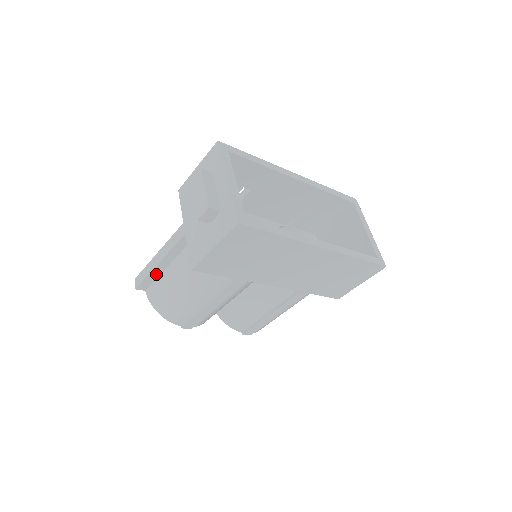
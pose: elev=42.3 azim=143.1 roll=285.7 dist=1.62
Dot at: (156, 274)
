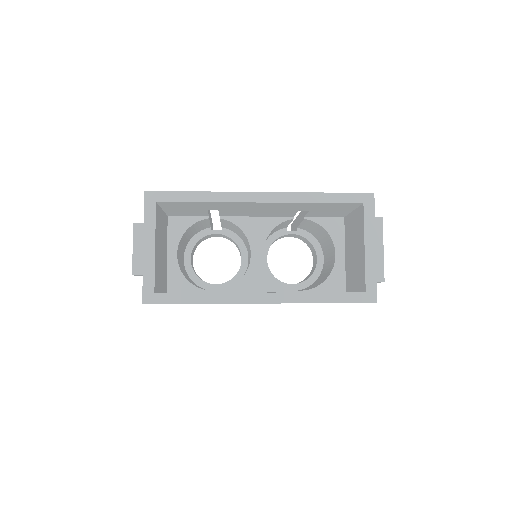
Dot at: occluded
